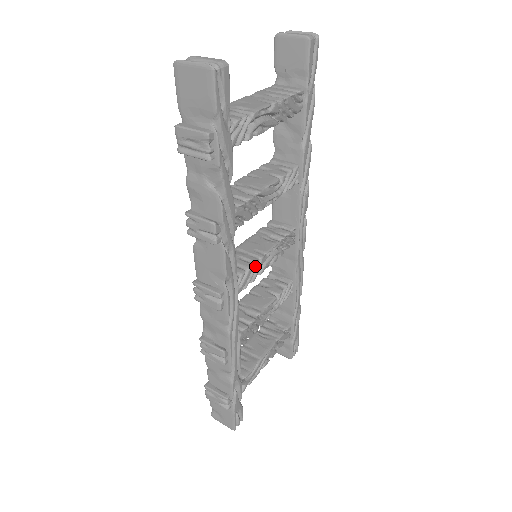
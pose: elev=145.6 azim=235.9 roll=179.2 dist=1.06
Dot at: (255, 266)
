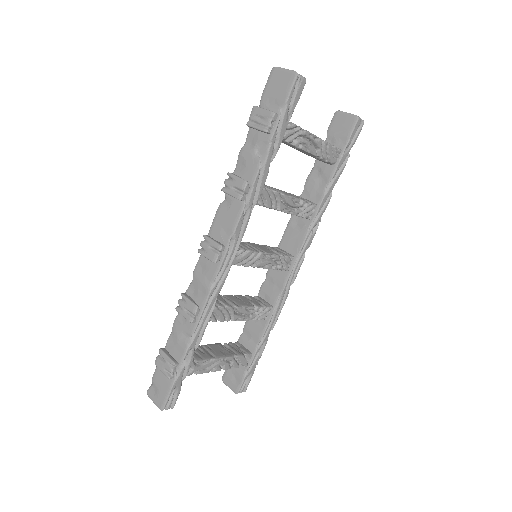
Dot at: (254, 254)
